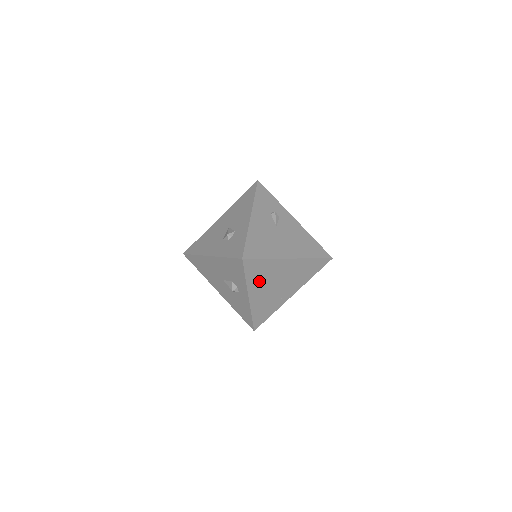
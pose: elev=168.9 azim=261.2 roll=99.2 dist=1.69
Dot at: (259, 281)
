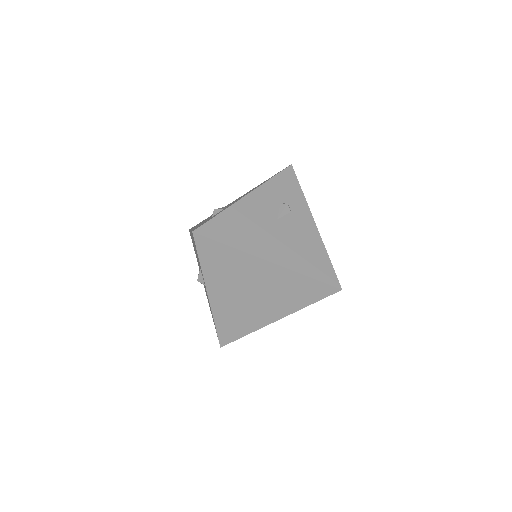
Dot at: (222, 276)
